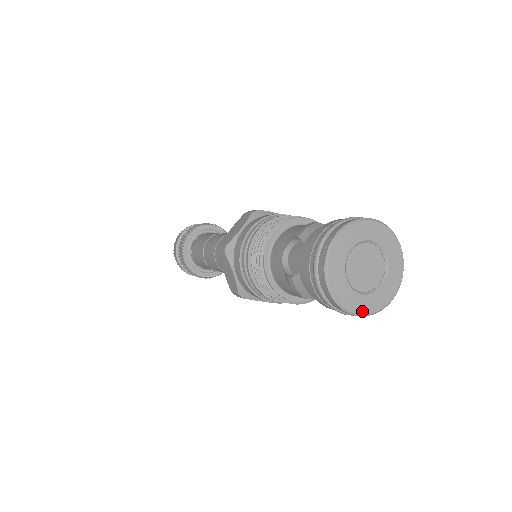
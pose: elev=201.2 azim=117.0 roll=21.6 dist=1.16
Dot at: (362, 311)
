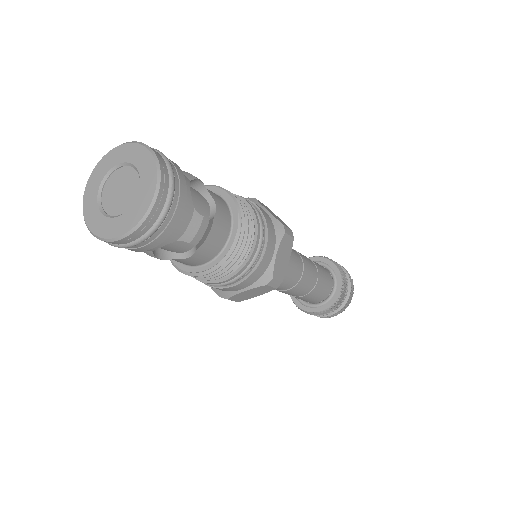
Dot at: (124, 231)
